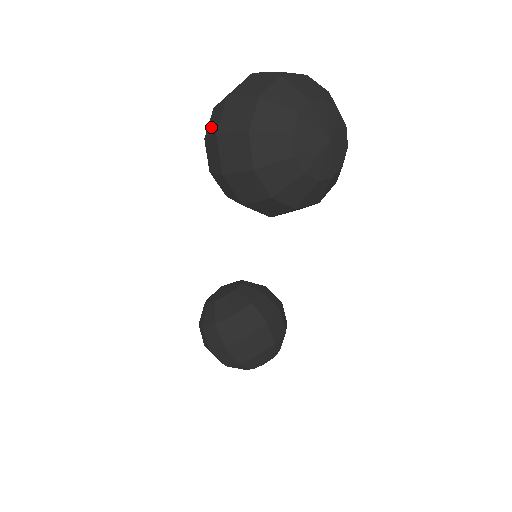
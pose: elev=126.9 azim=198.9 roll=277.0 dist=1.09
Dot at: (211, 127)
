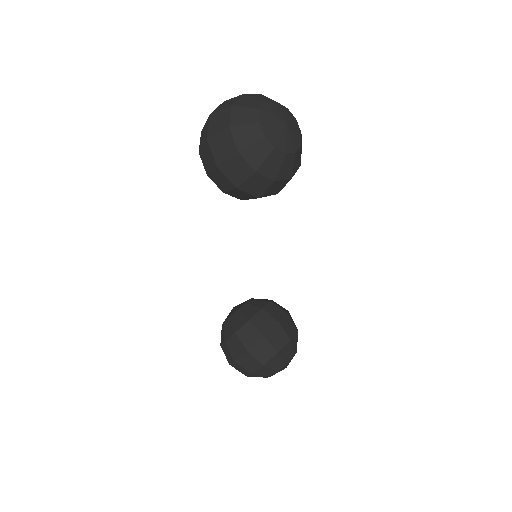
Dot at: (202, 141)
